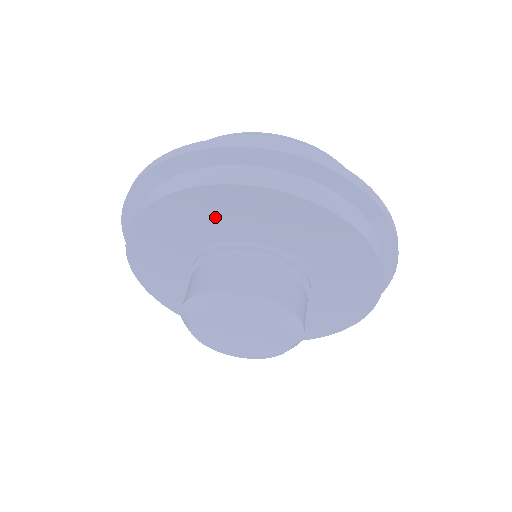
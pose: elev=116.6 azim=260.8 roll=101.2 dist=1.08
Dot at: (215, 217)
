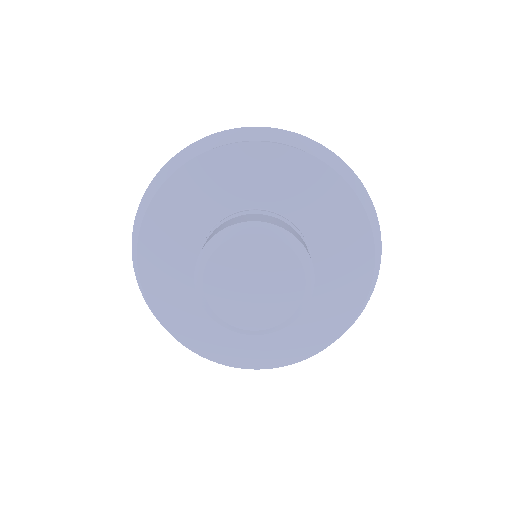
Dot at: (227, 182)
